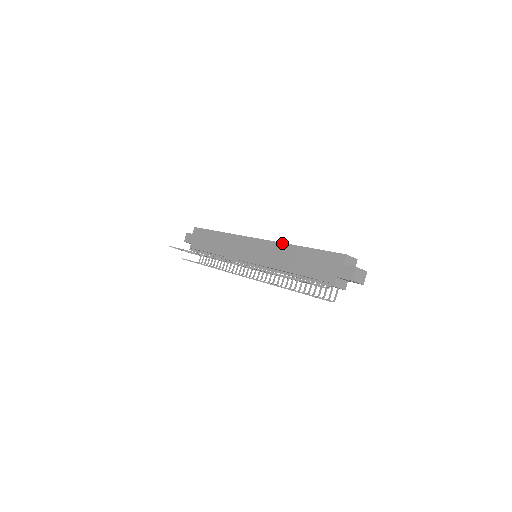
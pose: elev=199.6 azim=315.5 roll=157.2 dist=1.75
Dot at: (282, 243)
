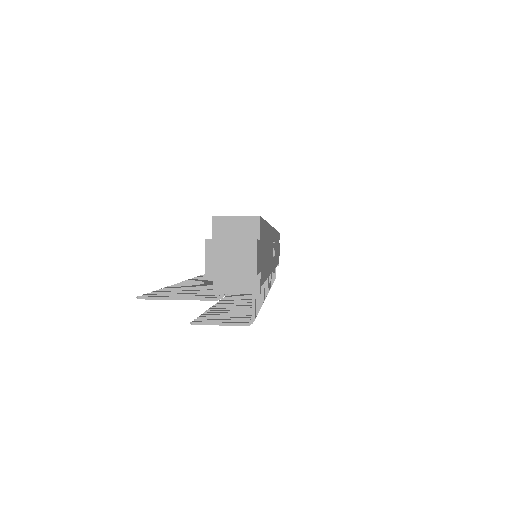
Dot at: occluded
